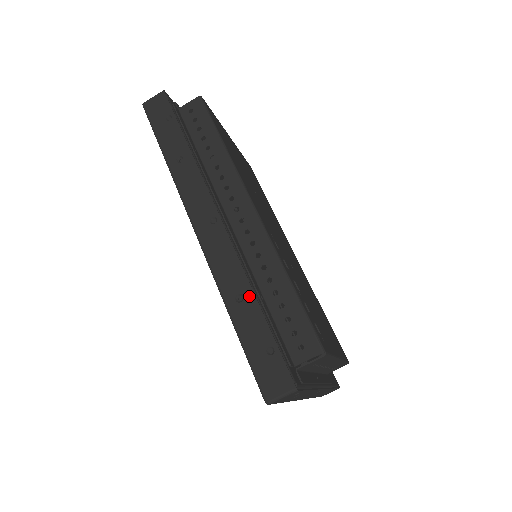
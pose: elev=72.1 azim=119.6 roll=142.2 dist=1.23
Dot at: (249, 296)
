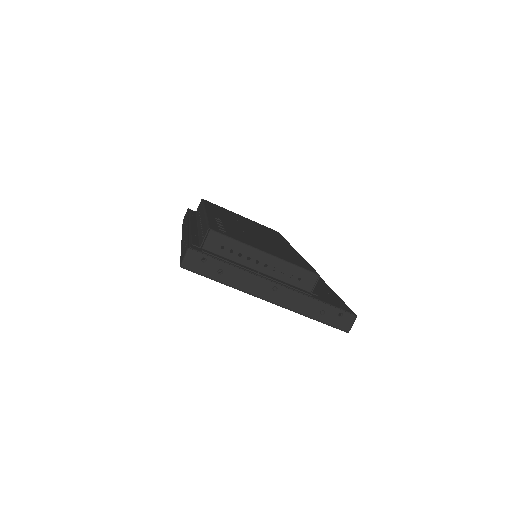
Dot at: (186, 237)
